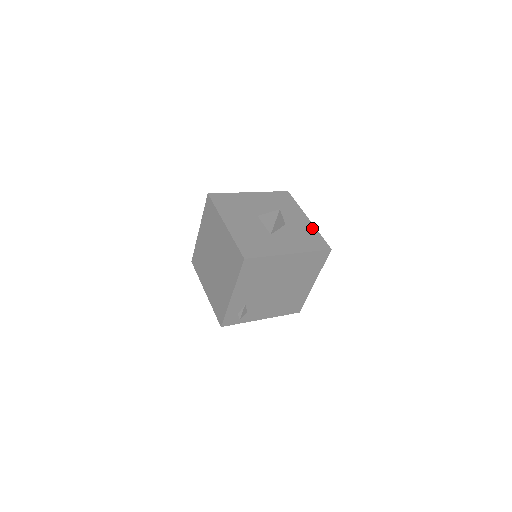
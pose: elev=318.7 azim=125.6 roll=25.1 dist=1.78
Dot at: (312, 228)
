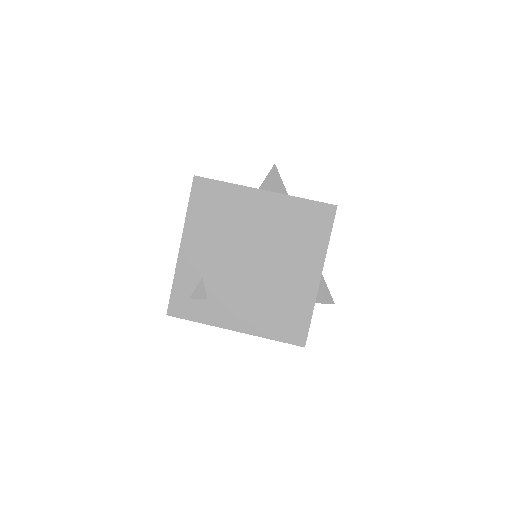
Dot at: occluded
